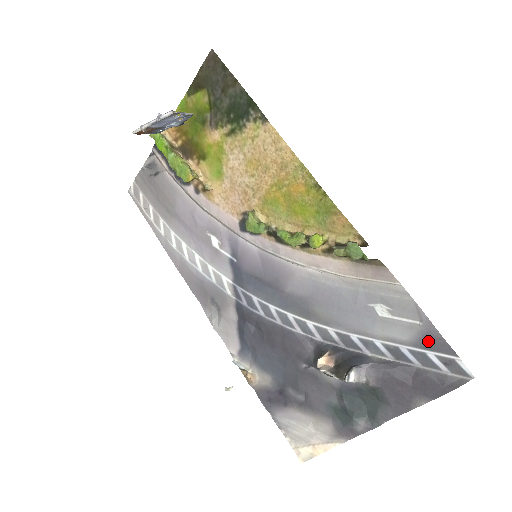
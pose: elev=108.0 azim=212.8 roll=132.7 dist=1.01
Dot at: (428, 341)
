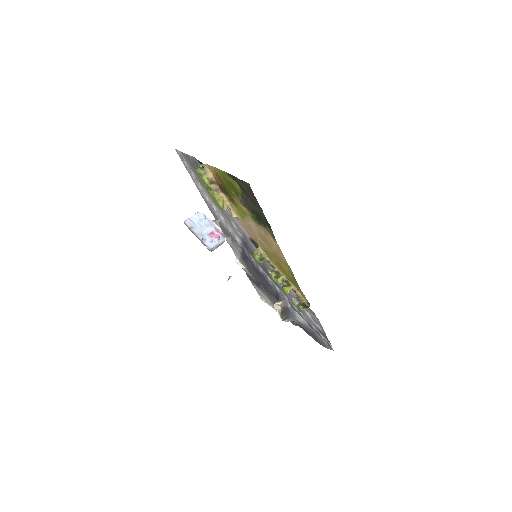
Dot at: (322, 334)
